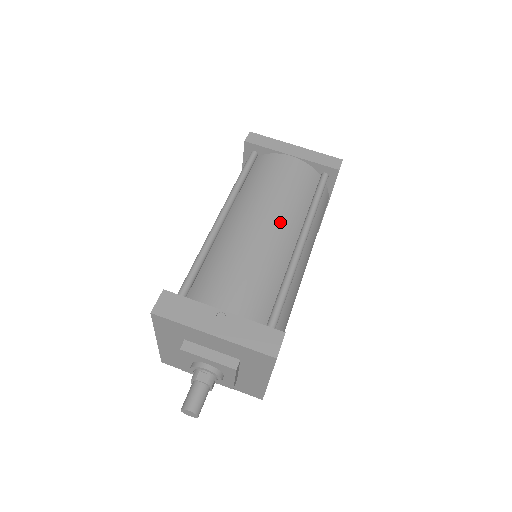
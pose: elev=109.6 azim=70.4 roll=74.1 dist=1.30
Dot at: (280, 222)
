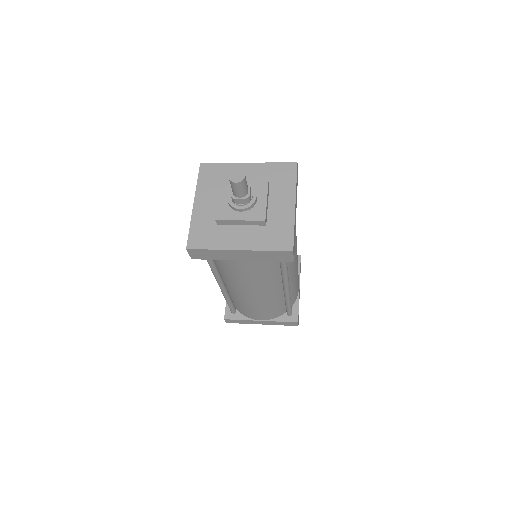
Dot at: occluded
